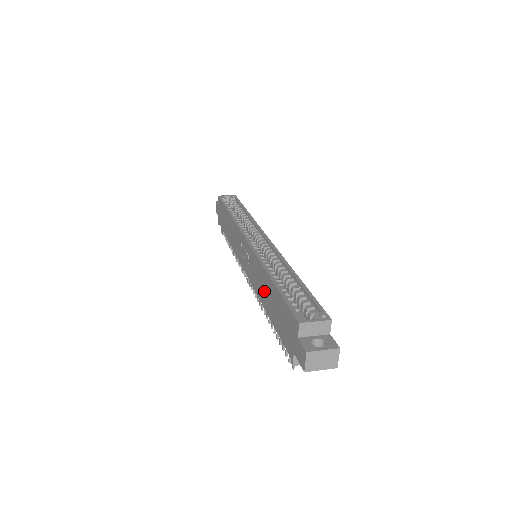
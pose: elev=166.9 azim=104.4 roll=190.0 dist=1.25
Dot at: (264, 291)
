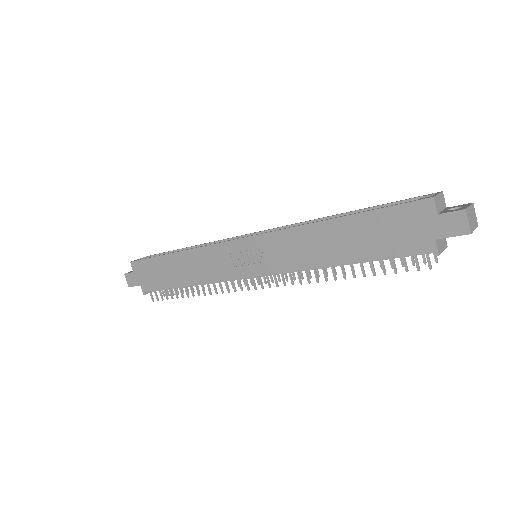
Dot at: (325, 246)
